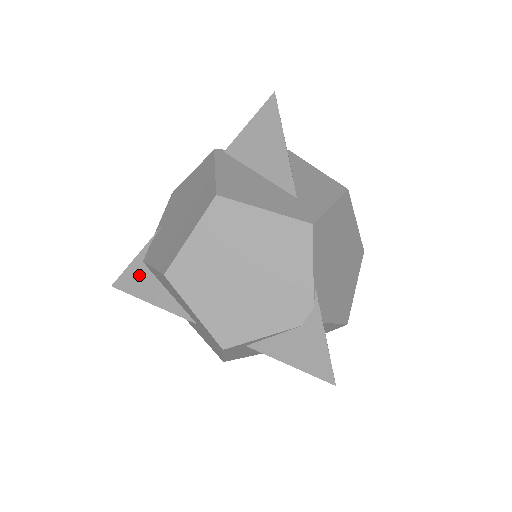
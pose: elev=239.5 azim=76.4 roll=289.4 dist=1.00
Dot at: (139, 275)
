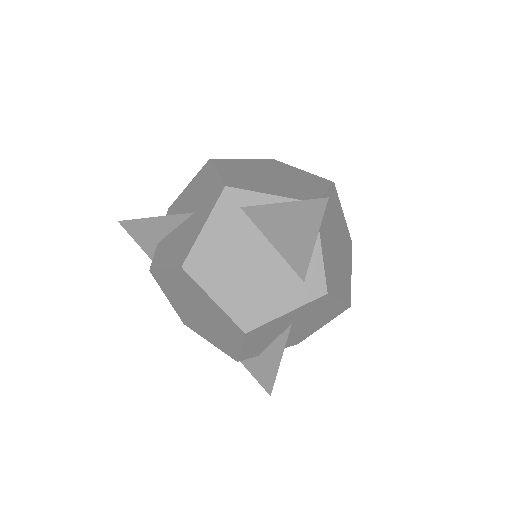
Dot at: occluded
